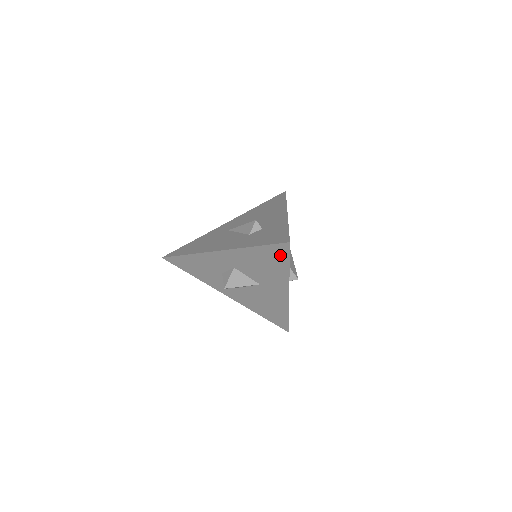
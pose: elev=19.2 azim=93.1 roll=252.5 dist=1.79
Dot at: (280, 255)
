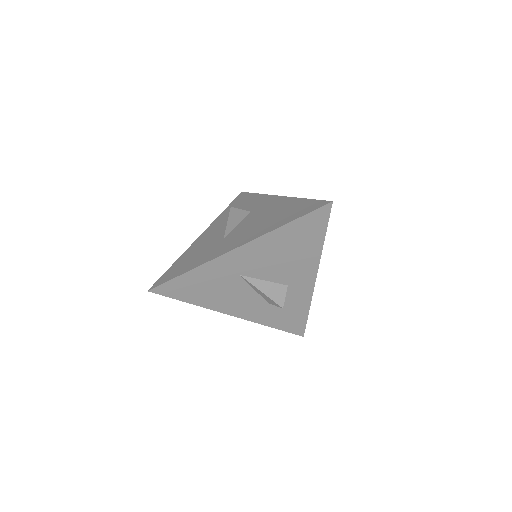
Dot at: occluded
